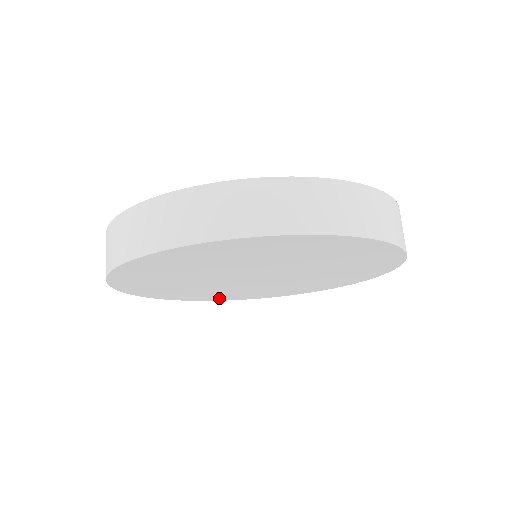
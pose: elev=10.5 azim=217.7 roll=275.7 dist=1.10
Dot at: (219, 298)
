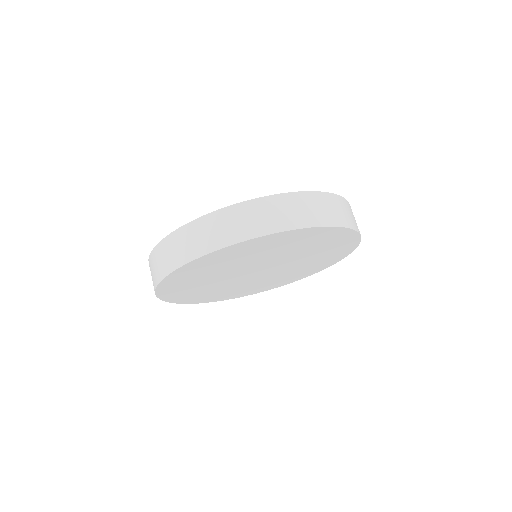
Dot at: (287, 282)
